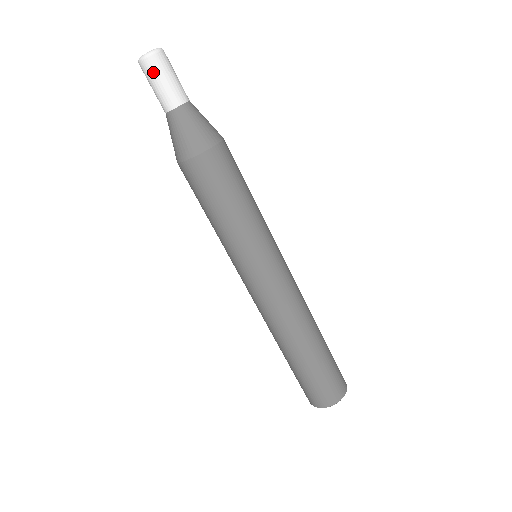
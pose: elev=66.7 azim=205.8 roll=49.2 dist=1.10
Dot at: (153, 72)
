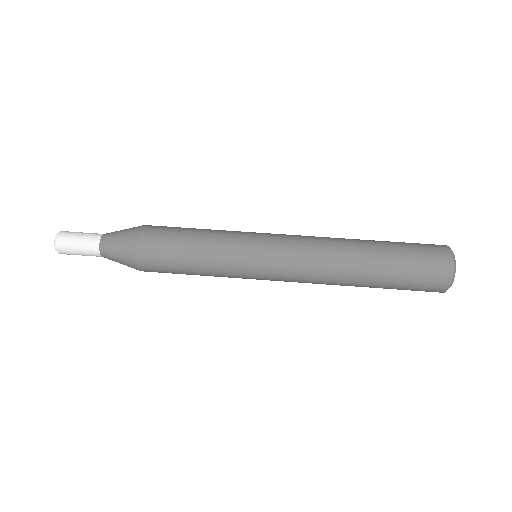
Dot at: (68, 243)
